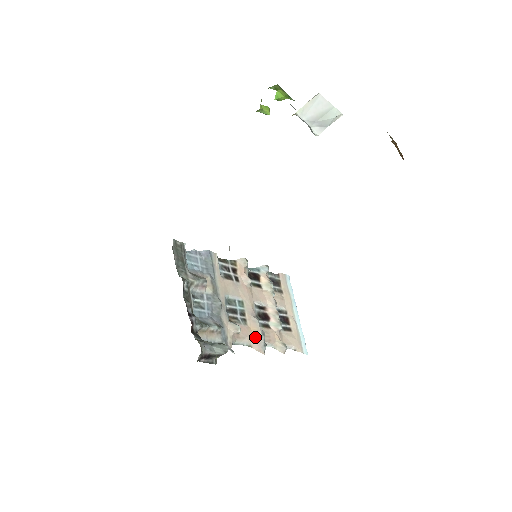
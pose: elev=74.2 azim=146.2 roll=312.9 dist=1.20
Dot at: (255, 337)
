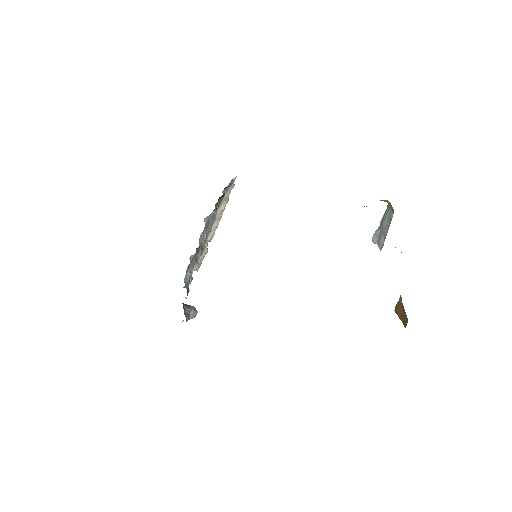
Dot at: (200, 261)
